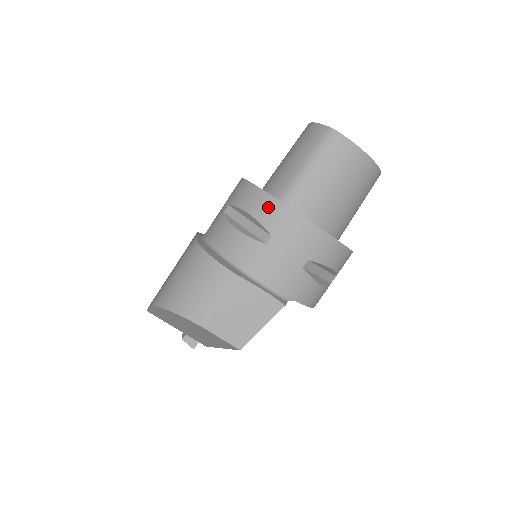
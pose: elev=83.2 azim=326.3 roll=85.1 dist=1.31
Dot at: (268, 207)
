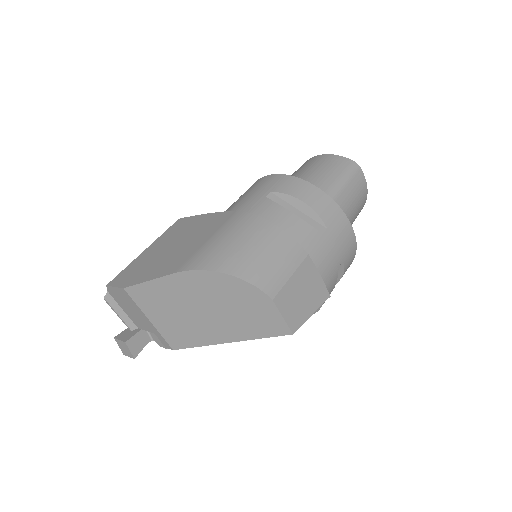
Dot at: (324, 202)
